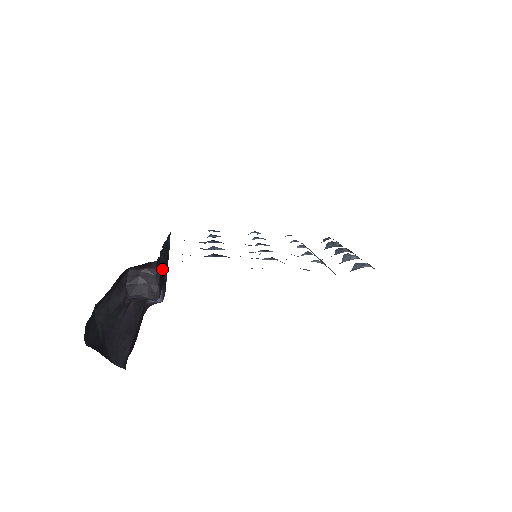
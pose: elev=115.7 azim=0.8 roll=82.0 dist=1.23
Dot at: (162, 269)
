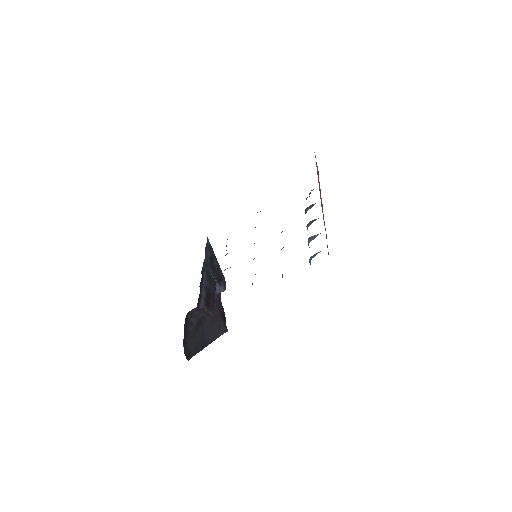
Dot at: (206, 296)
